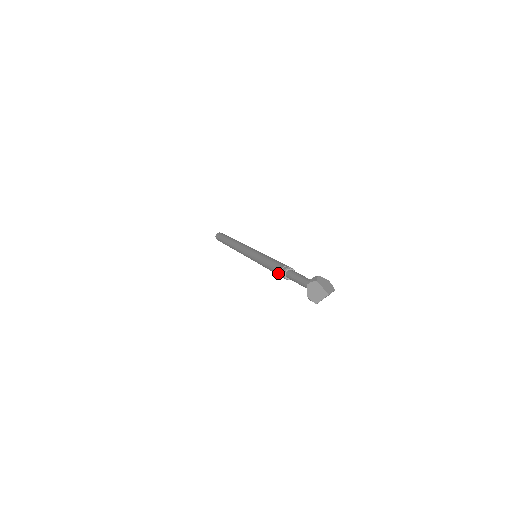
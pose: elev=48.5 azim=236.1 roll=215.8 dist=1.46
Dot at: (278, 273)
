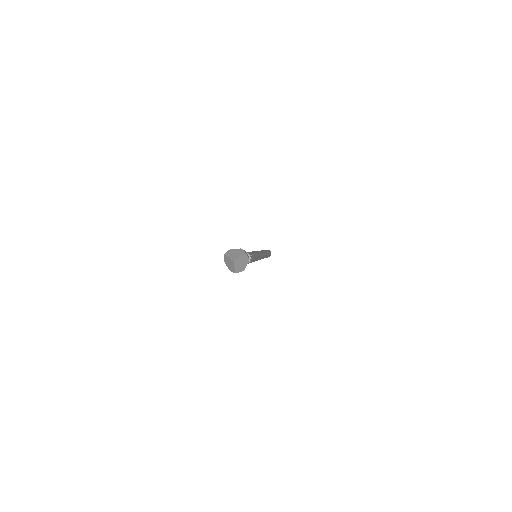
Dot at: occluded
